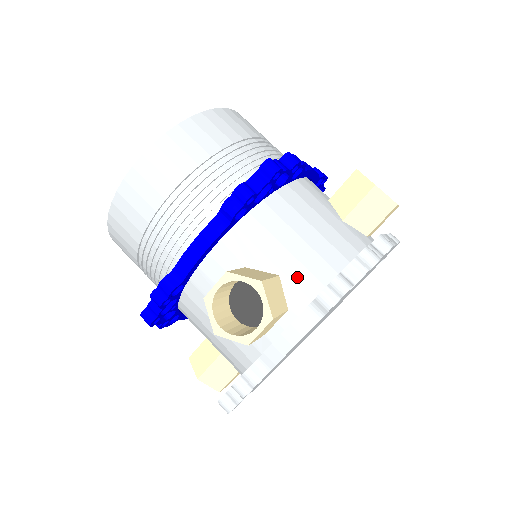
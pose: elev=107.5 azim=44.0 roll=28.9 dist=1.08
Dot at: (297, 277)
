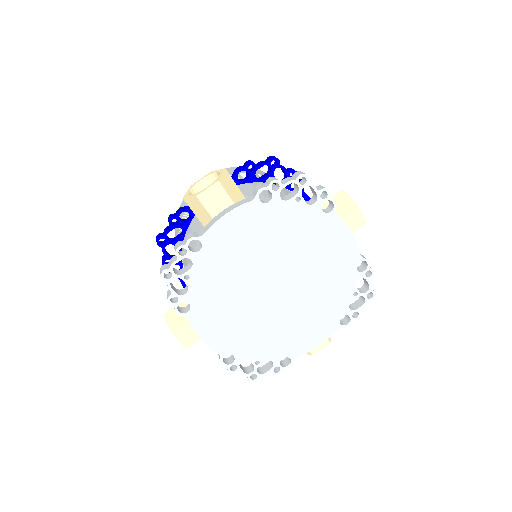
Dot at: occluded
